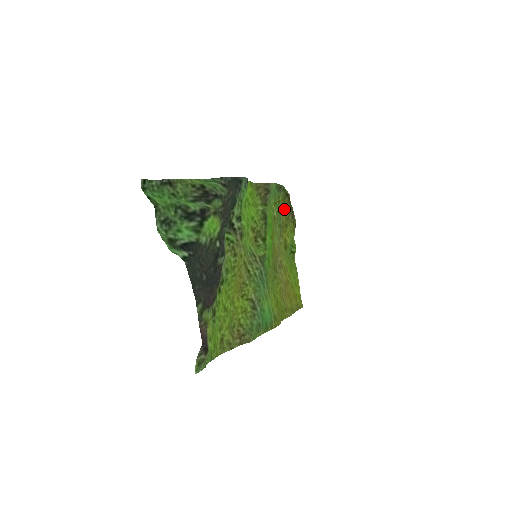
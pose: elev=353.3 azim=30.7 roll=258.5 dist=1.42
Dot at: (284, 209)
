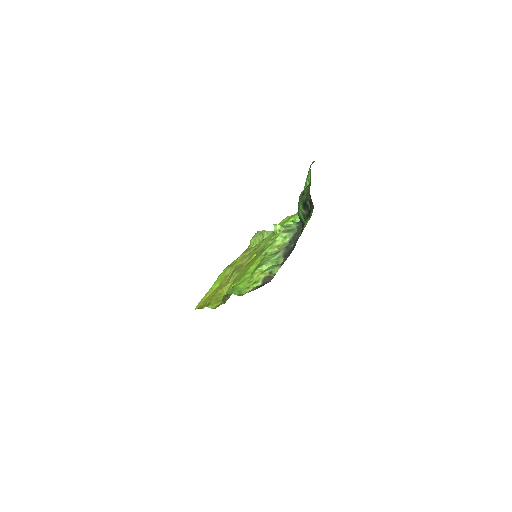
Dot at: occluded
